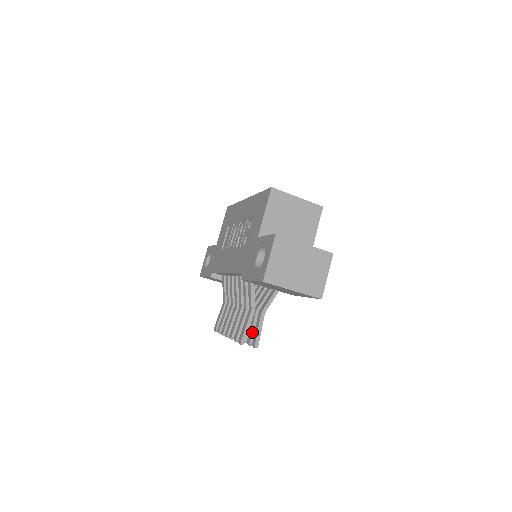
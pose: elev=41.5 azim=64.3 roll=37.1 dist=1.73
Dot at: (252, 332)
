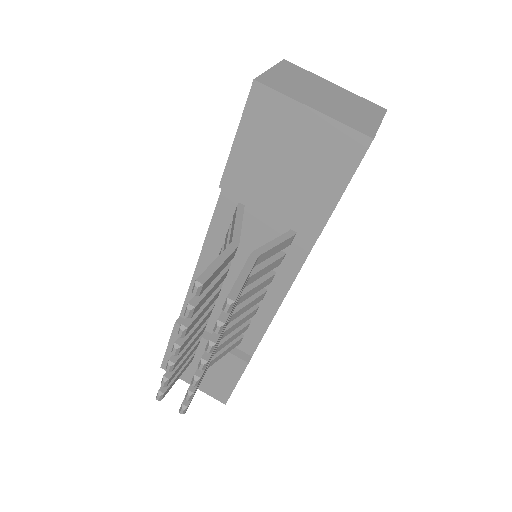
Dot at: occluded
